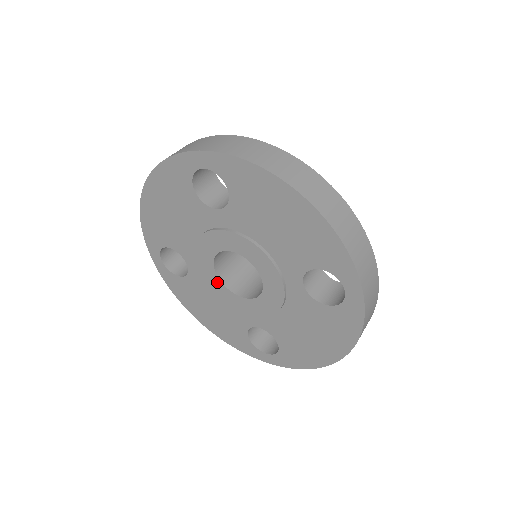
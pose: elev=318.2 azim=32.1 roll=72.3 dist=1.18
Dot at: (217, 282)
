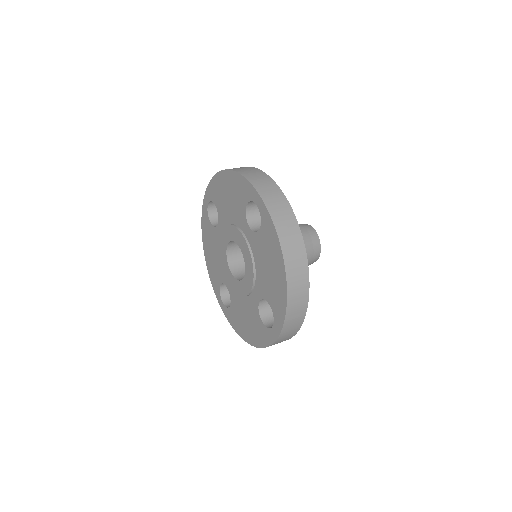
Dot at: (235, 281)
